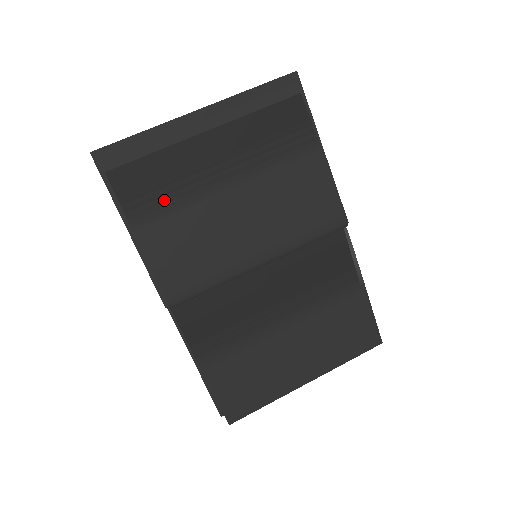
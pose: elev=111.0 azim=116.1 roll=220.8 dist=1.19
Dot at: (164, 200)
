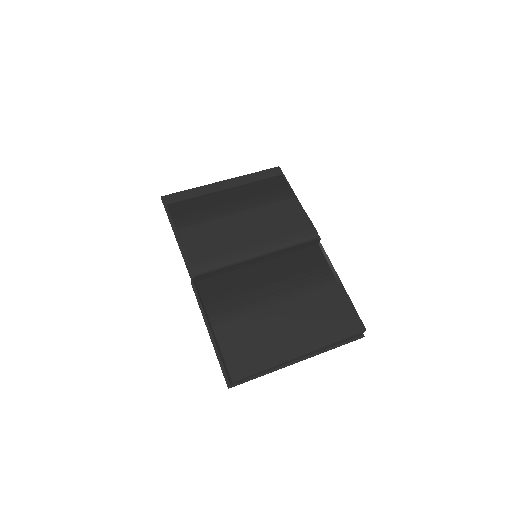
Dot at: (198, 217)
